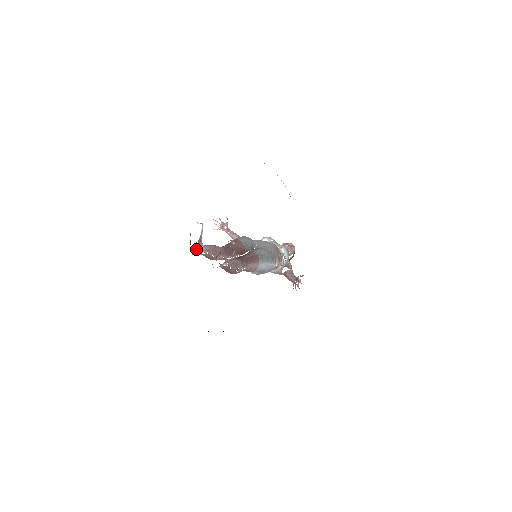
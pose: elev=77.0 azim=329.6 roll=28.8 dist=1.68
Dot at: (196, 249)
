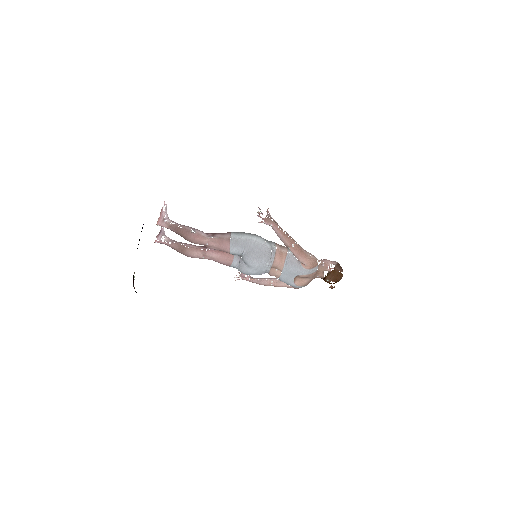
Dot at: (158, 237)
